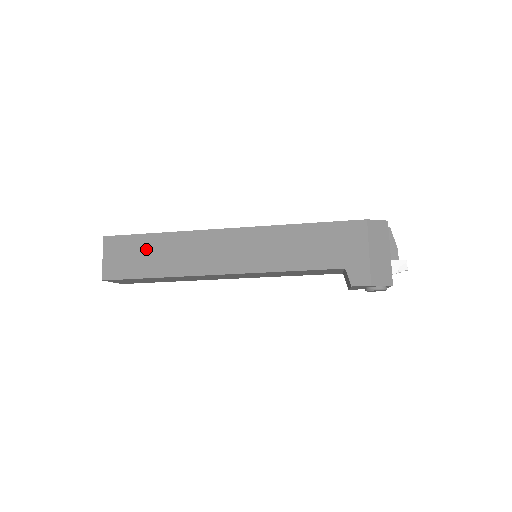
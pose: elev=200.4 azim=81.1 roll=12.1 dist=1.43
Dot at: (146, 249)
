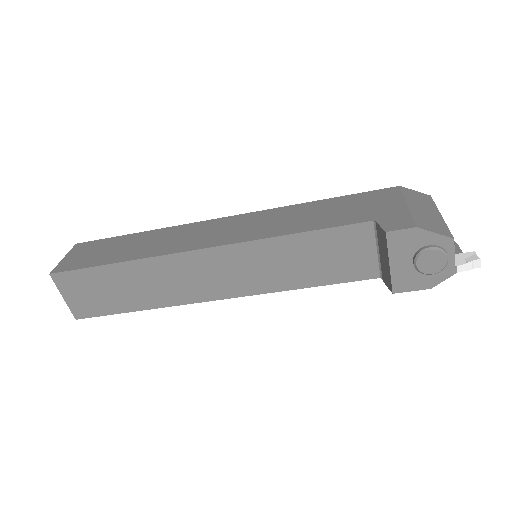
Dot at: (118, 244)
